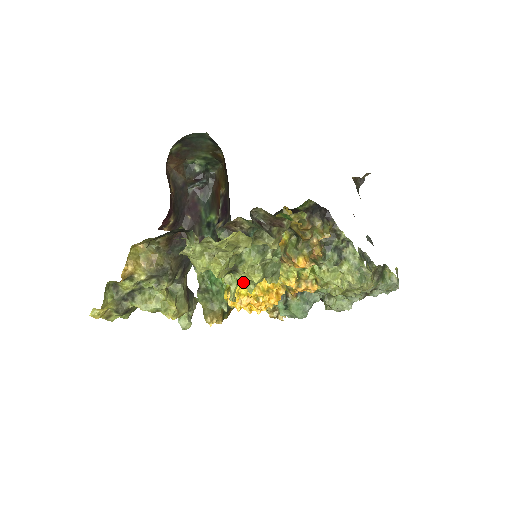
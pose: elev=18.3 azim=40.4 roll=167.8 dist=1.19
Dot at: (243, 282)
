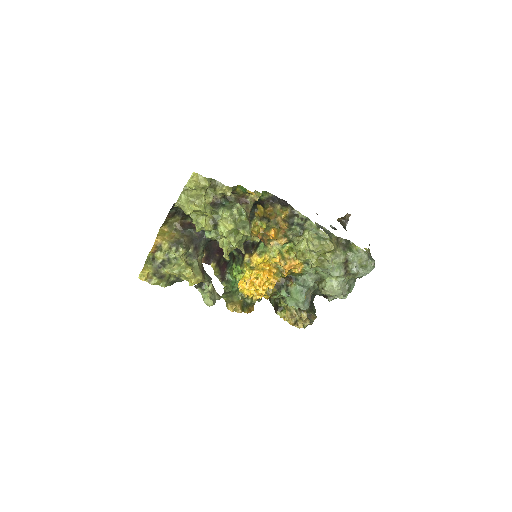
Dot at: (224, 232)
